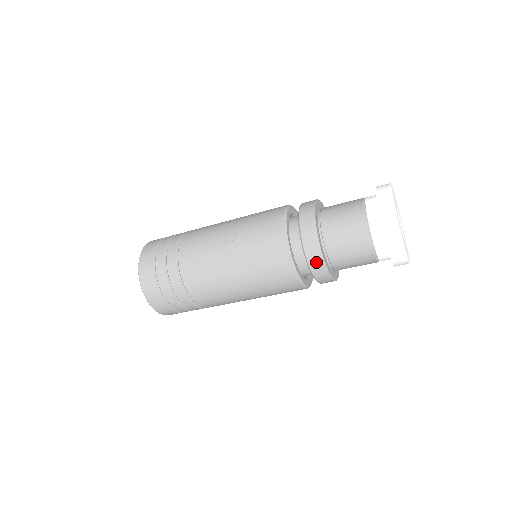
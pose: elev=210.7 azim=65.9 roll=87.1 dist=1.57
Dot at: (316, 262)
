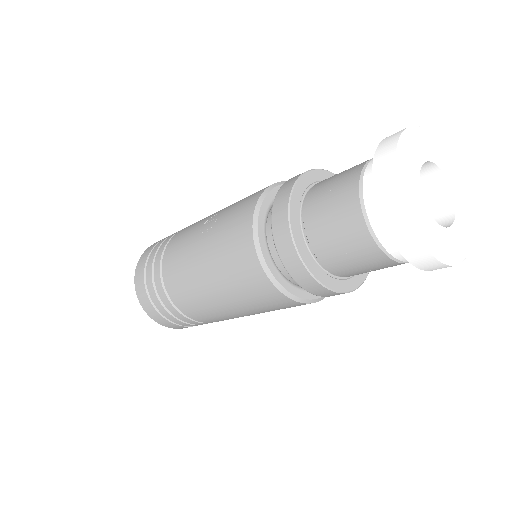
Dot at: (284, 243)
